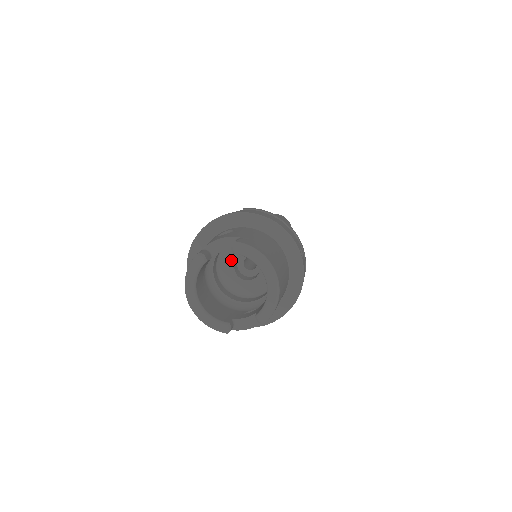
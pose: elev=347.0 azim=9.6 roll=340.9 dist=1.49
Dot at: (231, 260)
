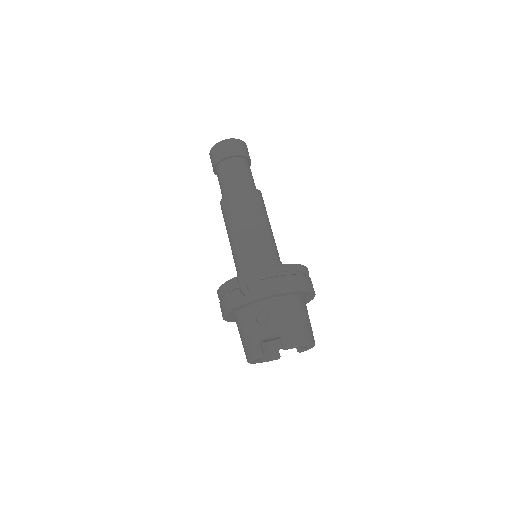
Dot at: occluded
